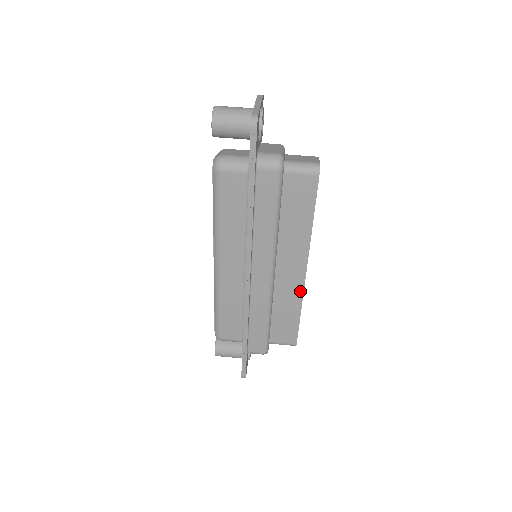
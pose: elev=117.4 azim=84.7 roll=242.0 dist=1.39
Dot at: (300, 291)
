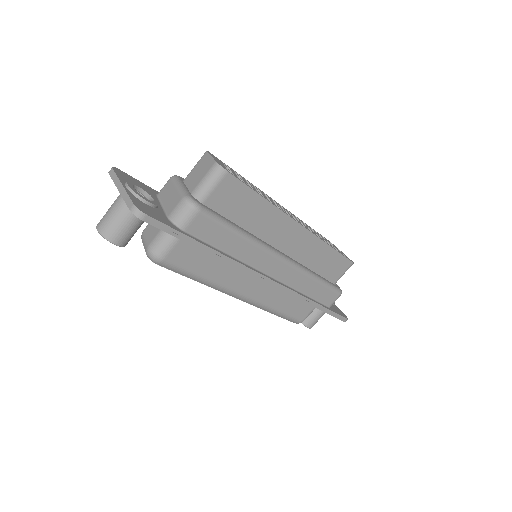
Dot at: (314, 239)
